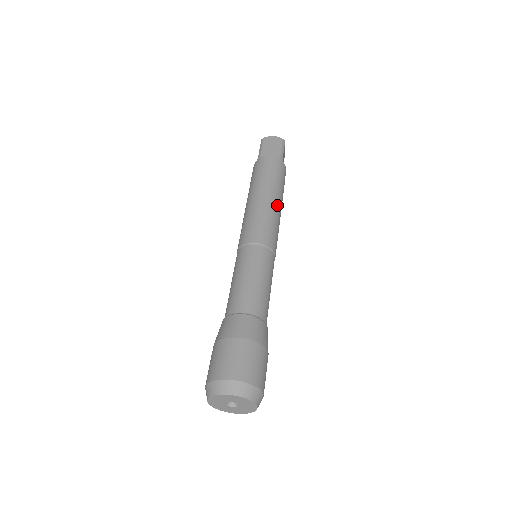
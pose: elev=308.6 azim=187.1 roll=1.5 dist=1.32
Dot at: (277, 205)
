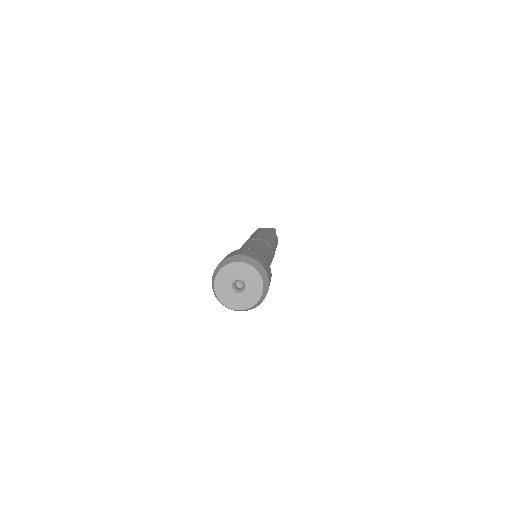
Dot at: (273, 239)
